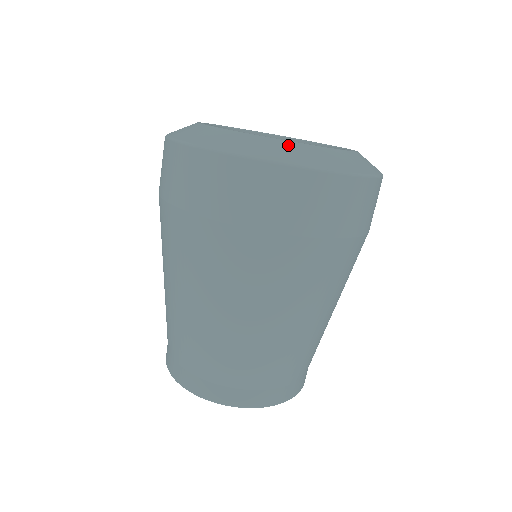
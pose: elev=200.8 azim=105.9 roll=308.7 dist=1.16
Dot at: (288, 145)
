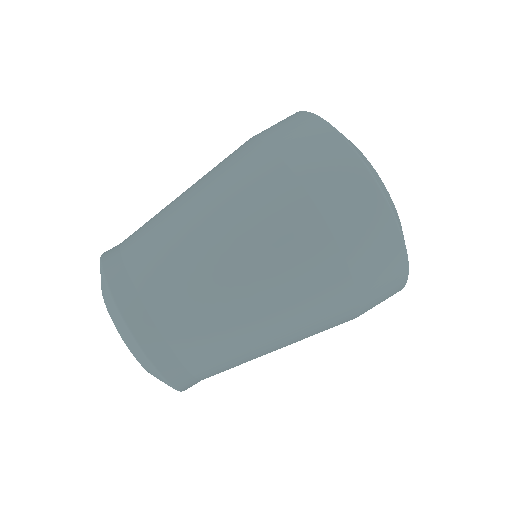
Dot at: occluded
